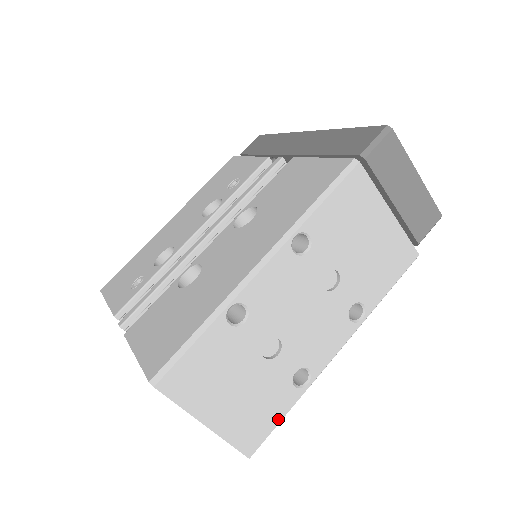
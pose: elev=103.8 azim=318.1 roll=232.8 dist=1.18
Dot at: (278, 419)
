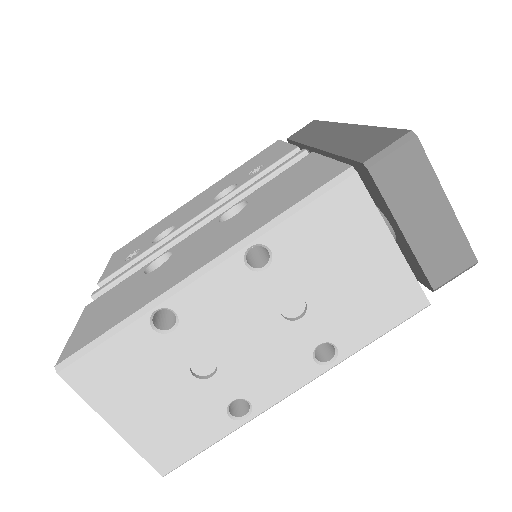
Dot at: (203, 445)
